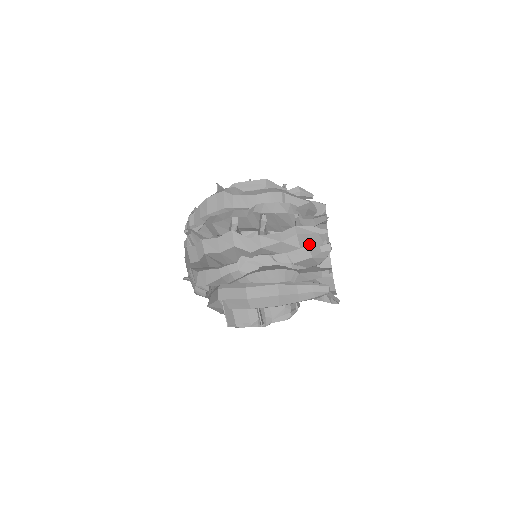
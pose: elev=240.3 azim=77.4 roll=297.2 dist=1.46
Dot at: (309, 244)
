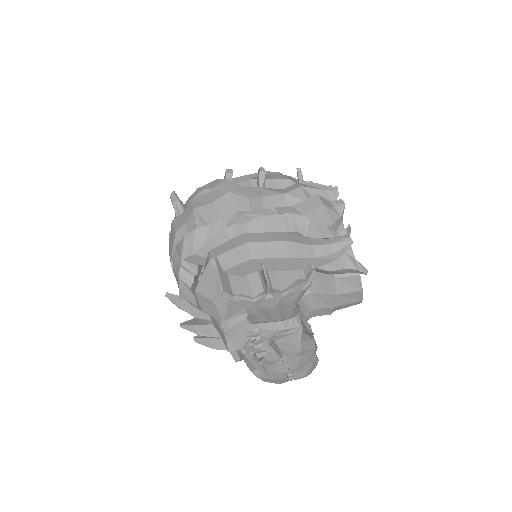
Dot at: occluded
